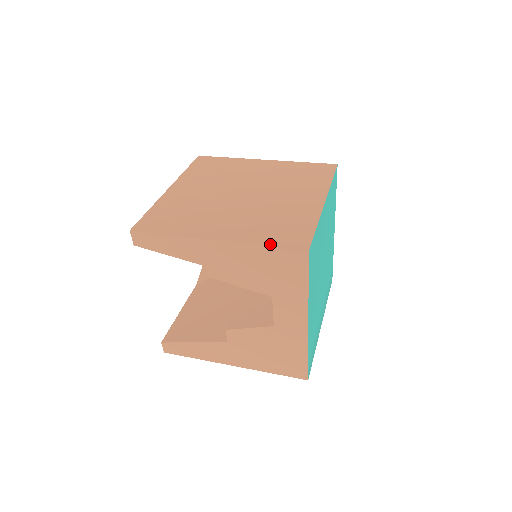
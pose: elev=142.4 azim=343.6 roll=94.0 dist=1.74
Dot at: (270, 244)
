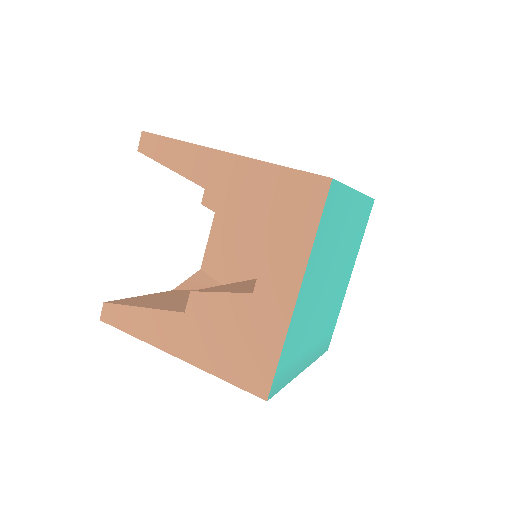
Dot at: occluded
